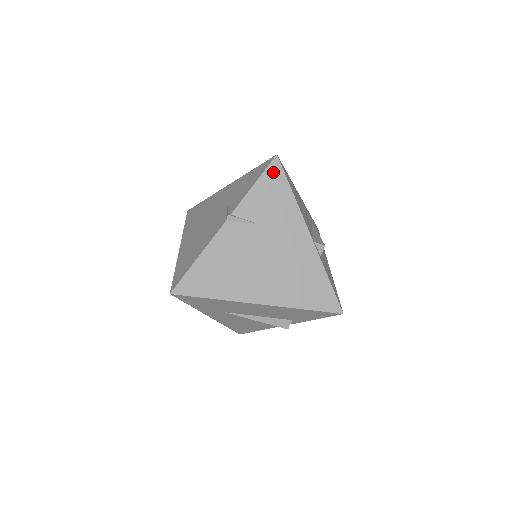
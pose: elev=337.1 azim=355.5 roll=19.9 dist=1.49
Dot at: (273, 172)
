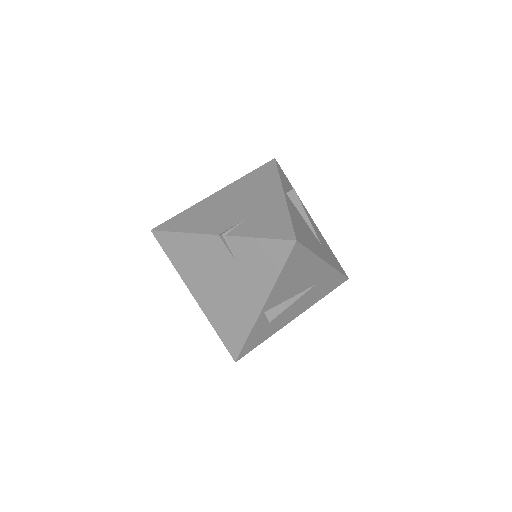
Dot at: (281, 247)
